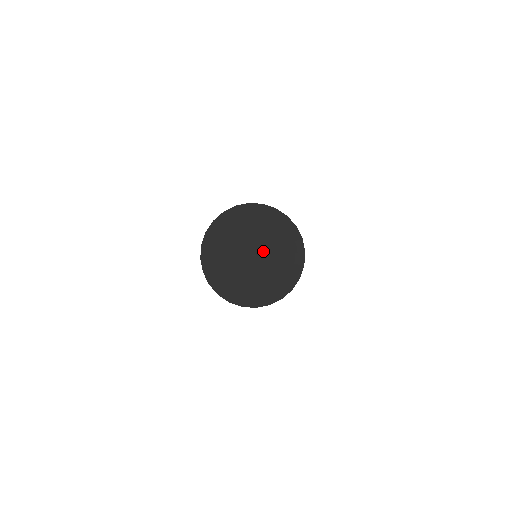
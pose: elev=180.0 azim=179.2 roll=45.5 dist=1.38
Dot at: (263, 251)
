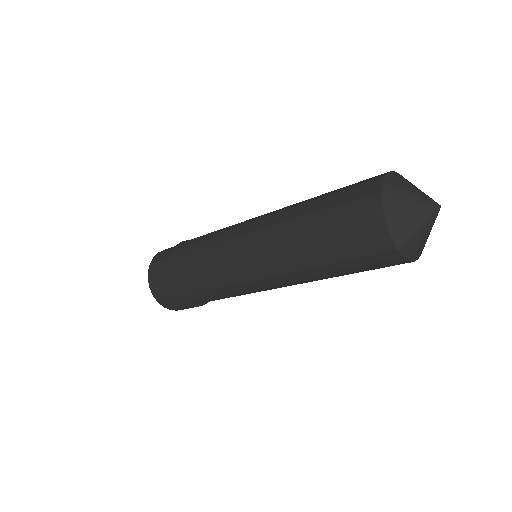
Dot at: occluded
